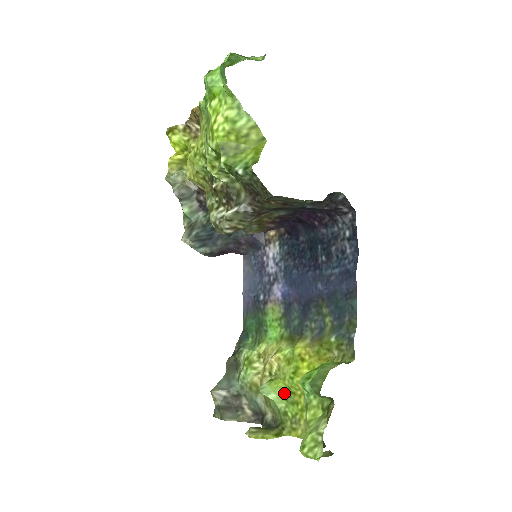
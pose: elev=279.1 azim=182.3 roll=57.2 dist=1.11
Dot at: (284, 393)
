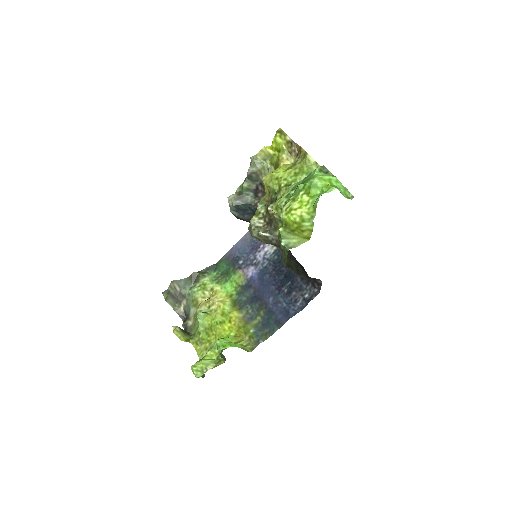
Dot at: (207, 325)
